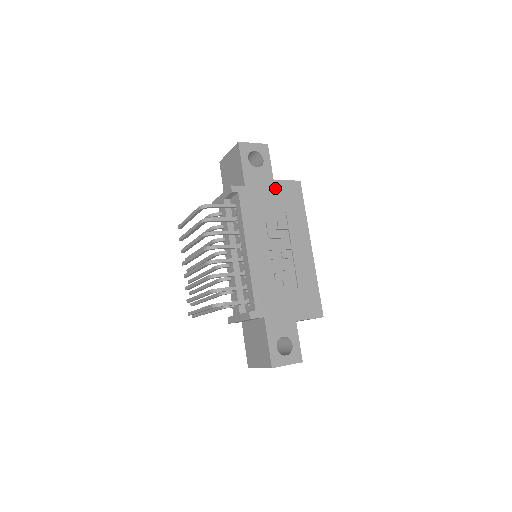
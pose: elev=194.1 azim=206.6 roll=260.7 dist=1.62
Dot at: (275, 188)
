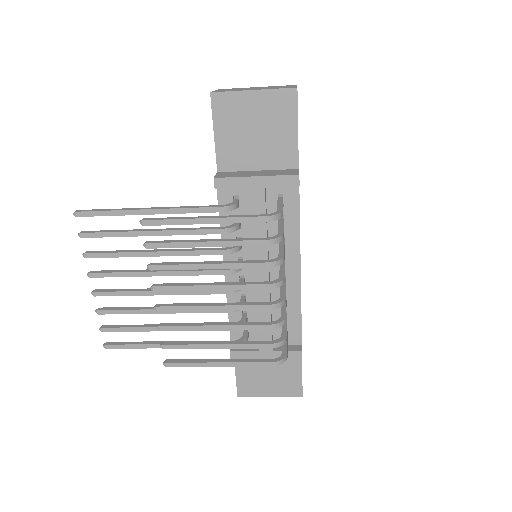
Dot at: occluded
